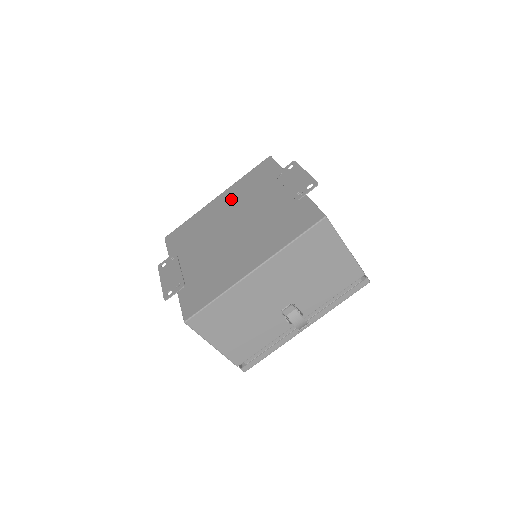
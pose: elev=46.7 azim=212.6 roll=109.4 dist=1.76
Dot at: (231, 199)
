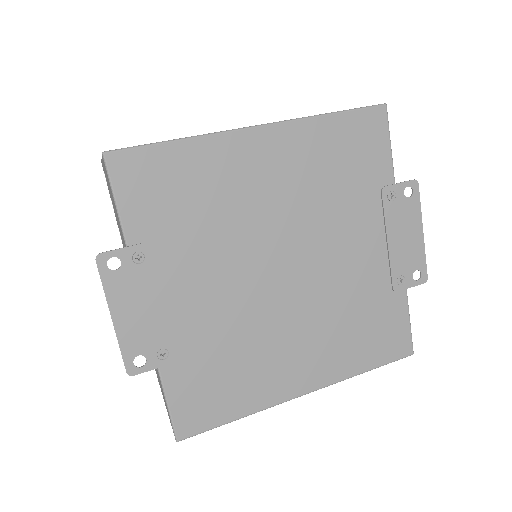
Dot at: (292, 173)
